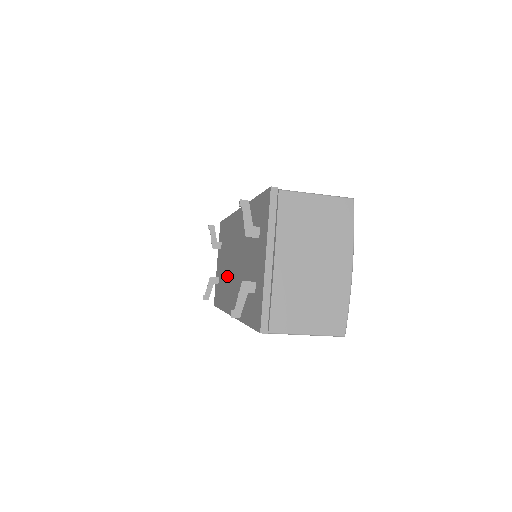
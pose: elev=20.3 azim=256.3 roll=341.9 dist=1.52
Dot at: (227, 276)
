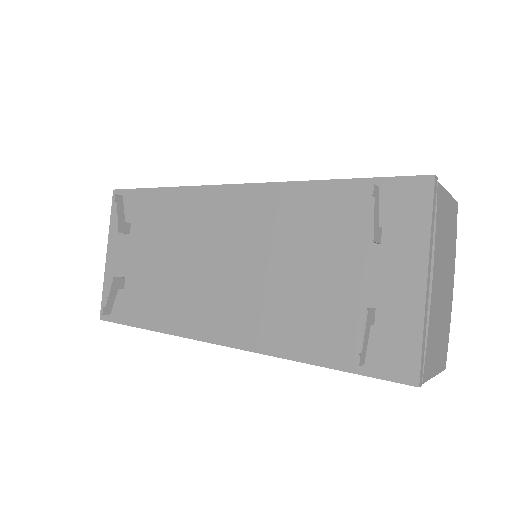
Dot at: (184, 281)
